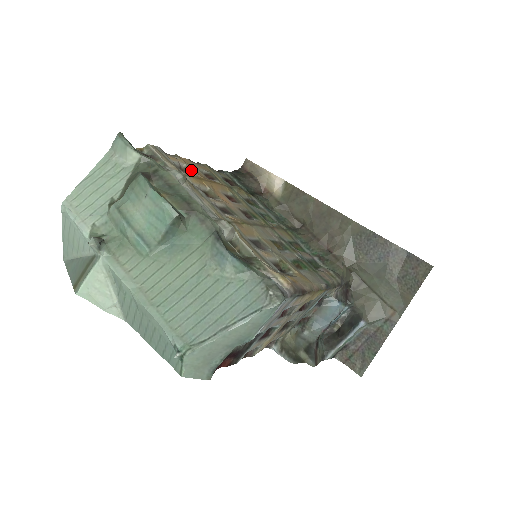
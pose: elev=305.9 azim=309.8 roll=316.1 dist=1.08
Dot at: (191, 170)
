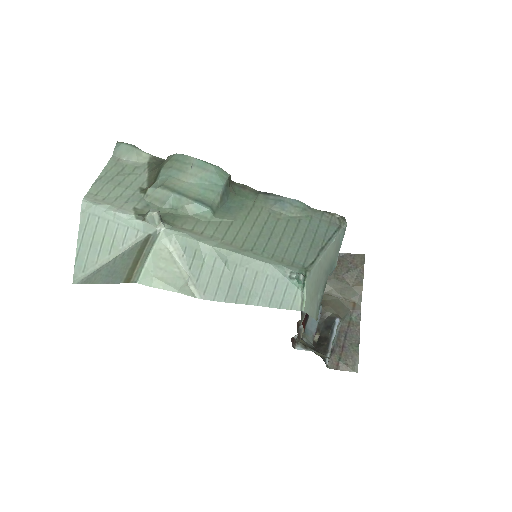
Dot at: occluded
